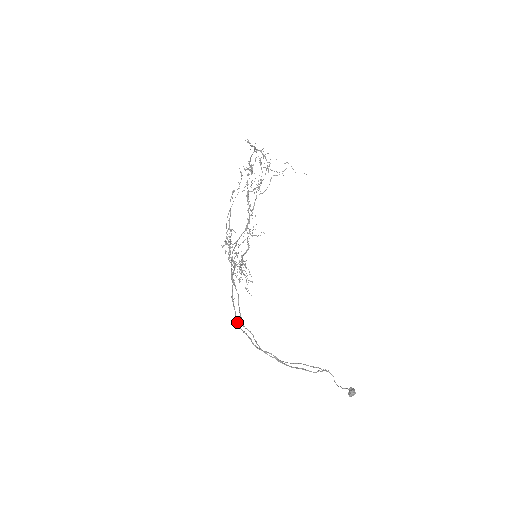
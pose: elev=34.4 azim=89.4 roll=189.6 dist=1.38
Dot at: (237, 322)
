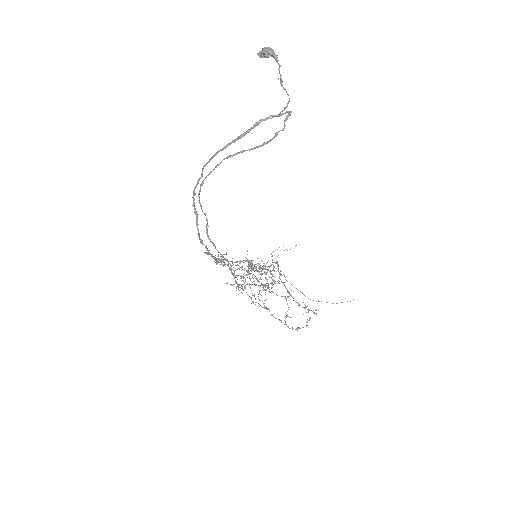
Dot at: (200, 240)
